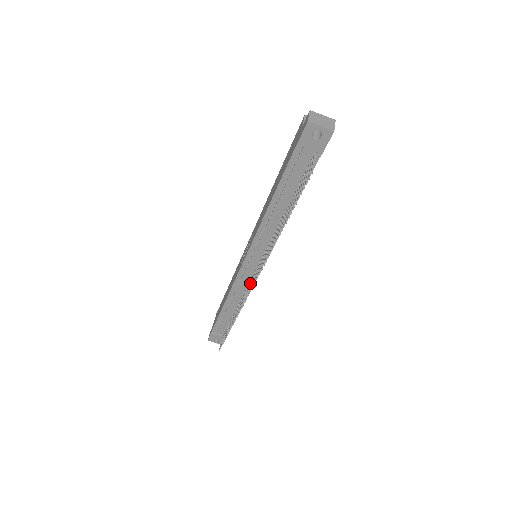
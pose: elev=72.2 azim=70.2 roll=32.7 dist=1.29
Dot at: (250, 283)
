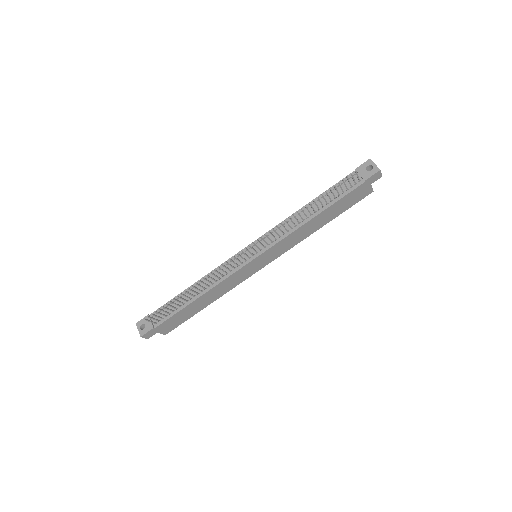
Dot at: (236, 263)
